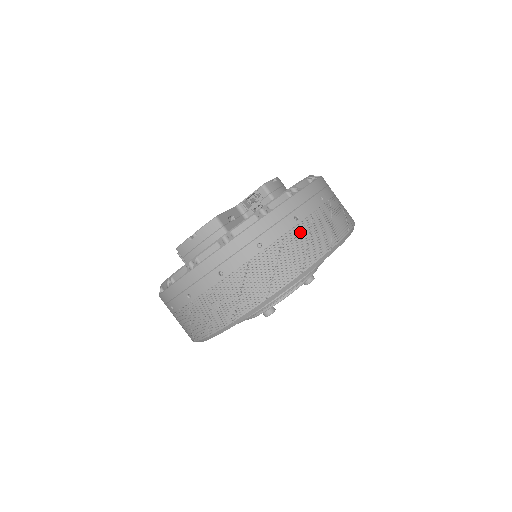
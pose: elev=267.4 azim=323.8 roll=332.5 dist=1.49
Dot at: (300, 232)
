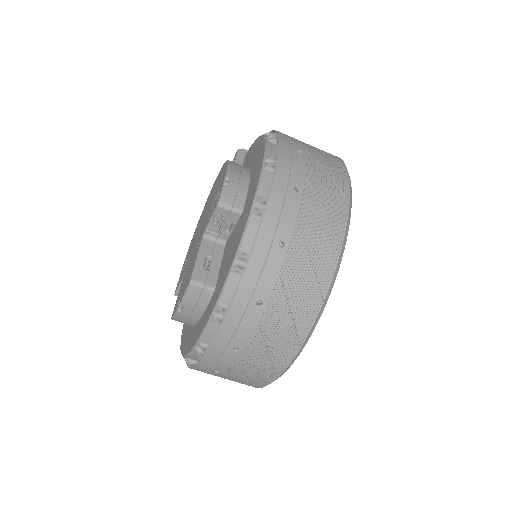
Dot at: (295, 258)
